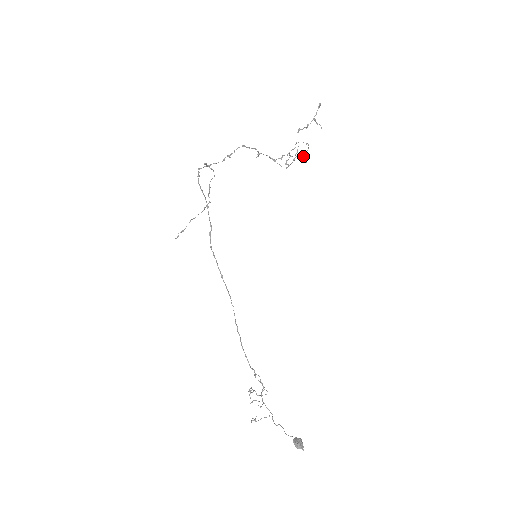
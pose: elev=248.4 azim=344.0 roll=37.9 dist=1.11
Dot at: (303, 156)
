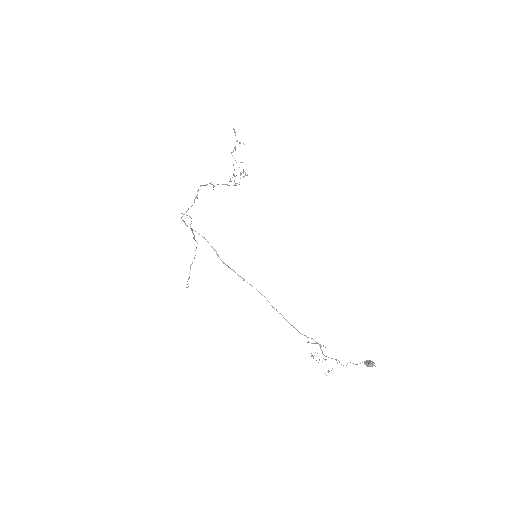
Dot at: (244, 171)
